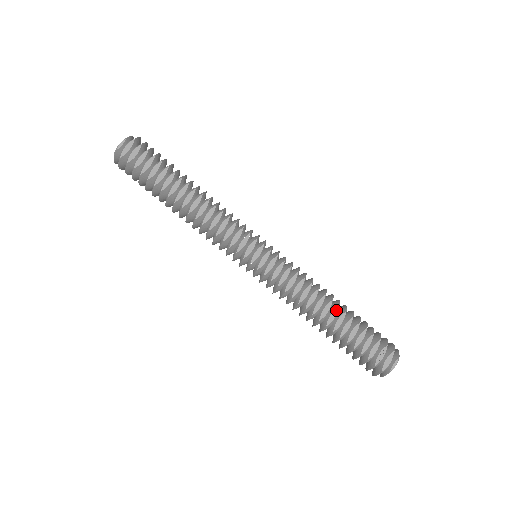
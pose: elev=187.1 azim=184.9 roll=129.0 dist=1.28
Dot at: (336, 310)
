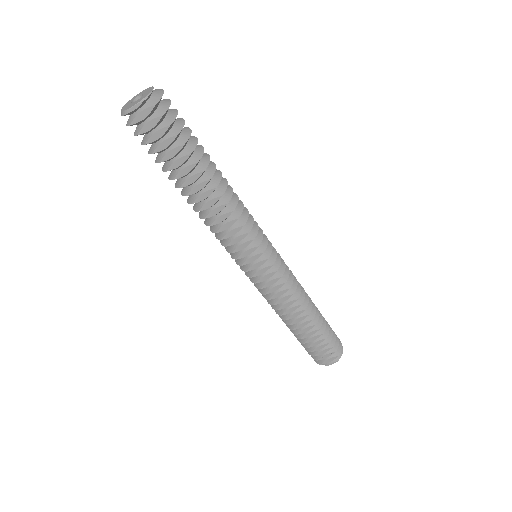
Dot at: (308, 322)
